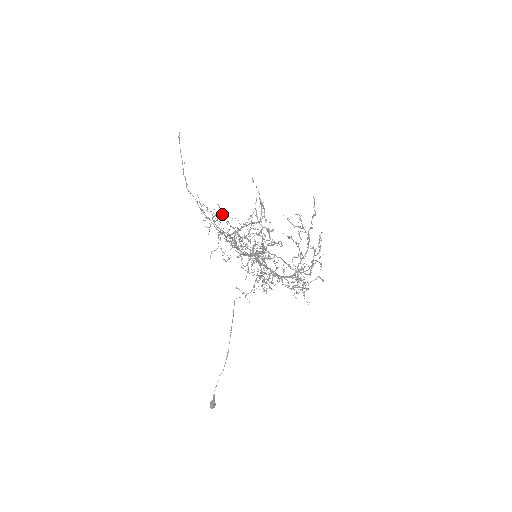
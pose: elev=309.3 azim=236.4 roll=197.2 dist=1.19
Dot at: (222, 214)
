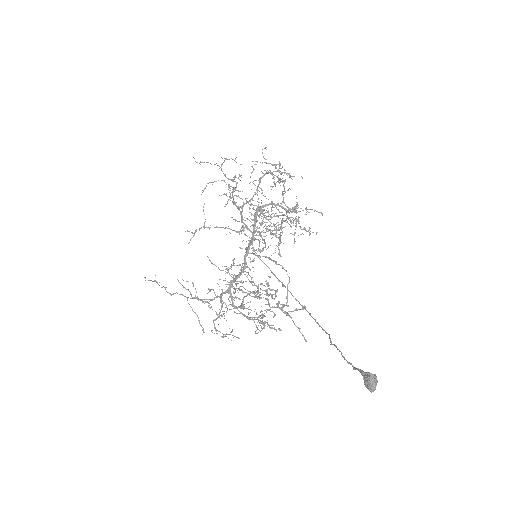
Dot at: (194, 233)
